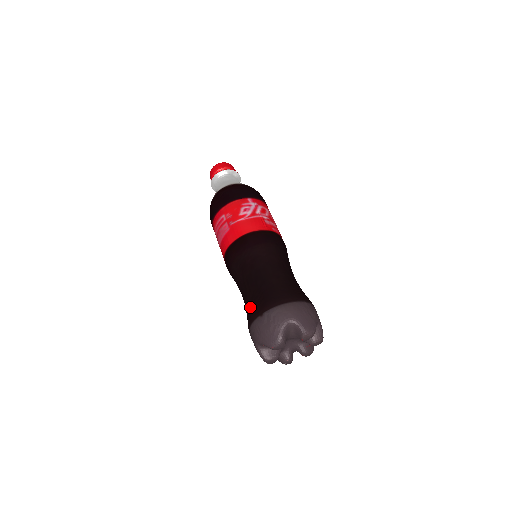
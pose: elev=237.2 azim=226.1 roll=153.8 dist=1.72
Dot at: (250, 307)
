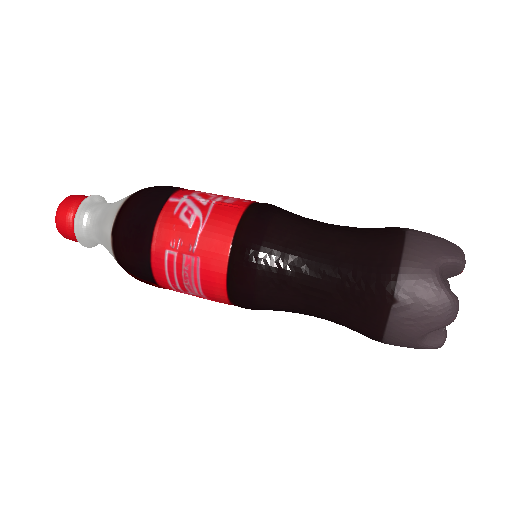
Dot at: (356, 311)
